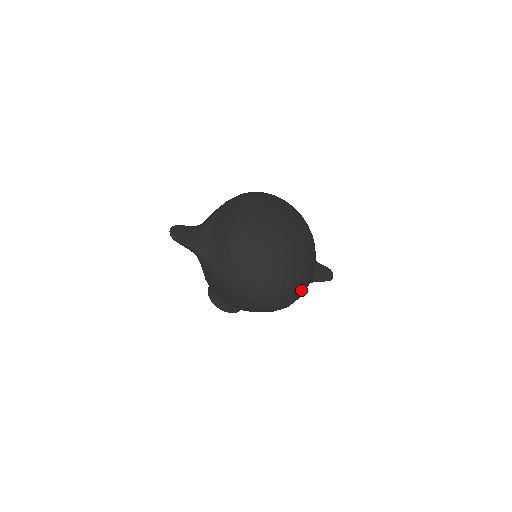
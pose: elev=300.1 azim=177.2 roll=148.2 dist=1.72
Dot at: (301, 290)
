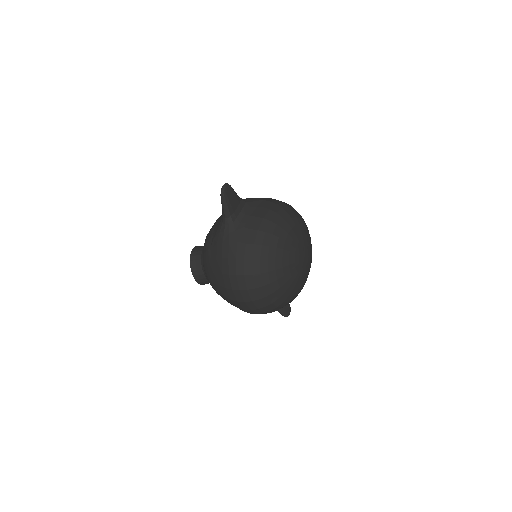
Dot at: (274, 310)
